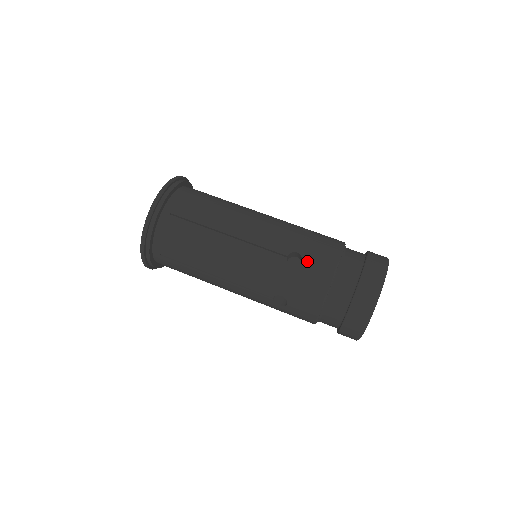
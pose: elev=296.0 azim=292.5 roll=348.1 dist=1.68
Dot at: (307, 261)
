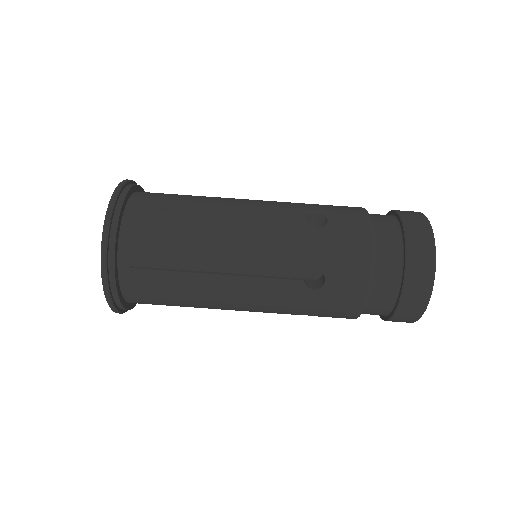
Dot at: (332, 278)
